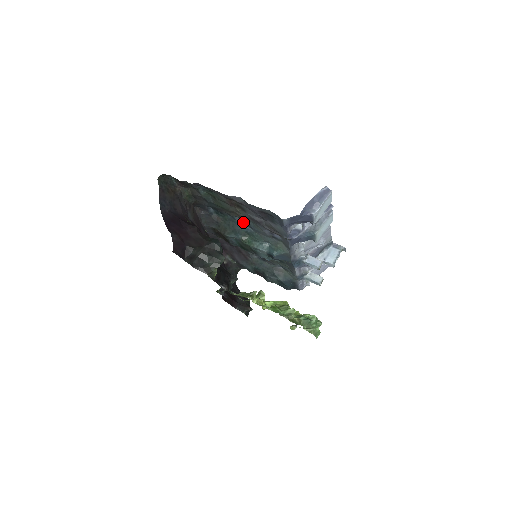
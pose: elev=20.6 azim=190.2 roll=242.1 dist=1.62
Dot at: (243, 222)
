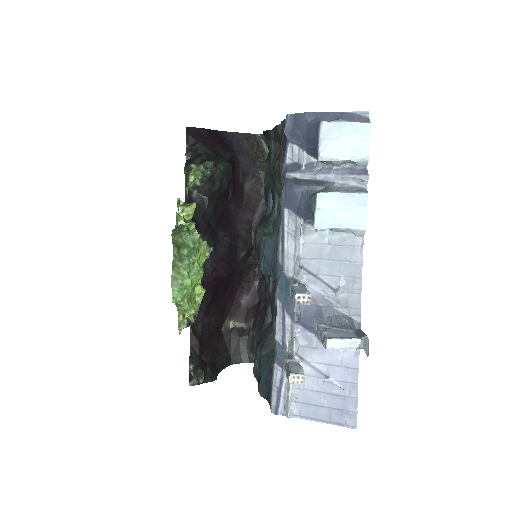
Dot at: occluded
